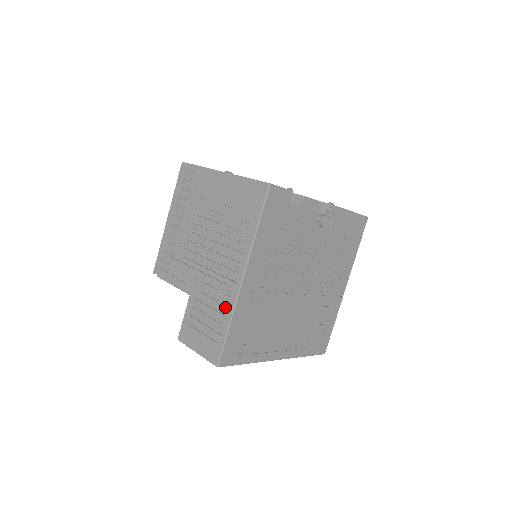
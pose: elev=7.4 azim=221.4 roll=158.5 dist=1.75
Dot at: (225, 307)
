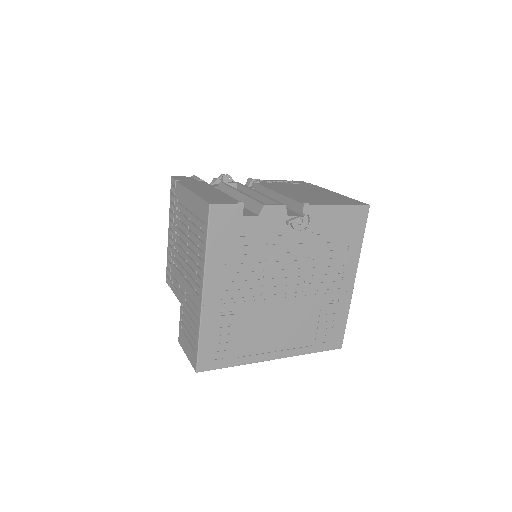
Dot at: (196, 319)
